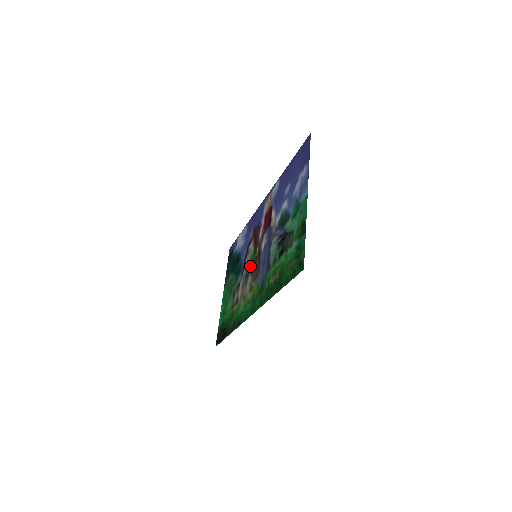
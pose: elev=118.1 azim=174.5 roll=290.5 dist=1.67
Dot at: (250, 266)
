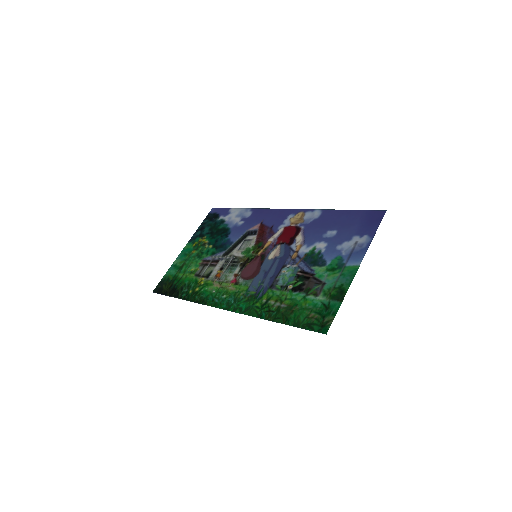
Dot at: (243, 258)
